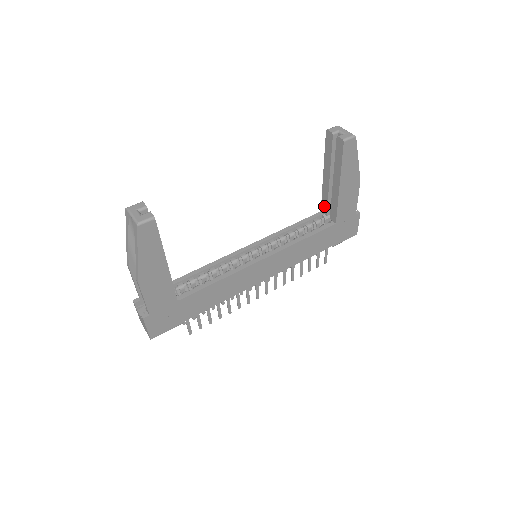
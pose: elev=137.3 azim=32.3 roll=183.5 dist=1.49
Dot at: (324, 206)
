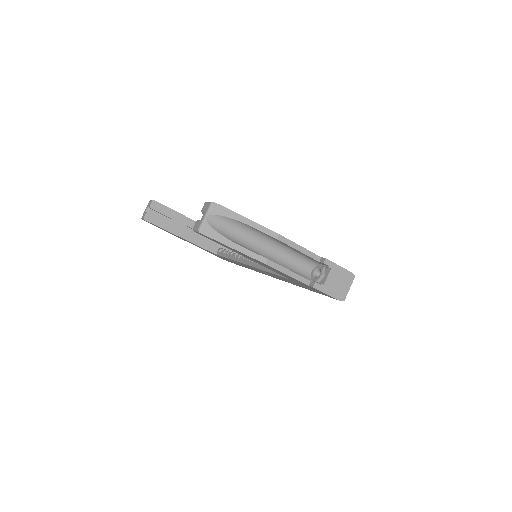
Dot at: occluded
